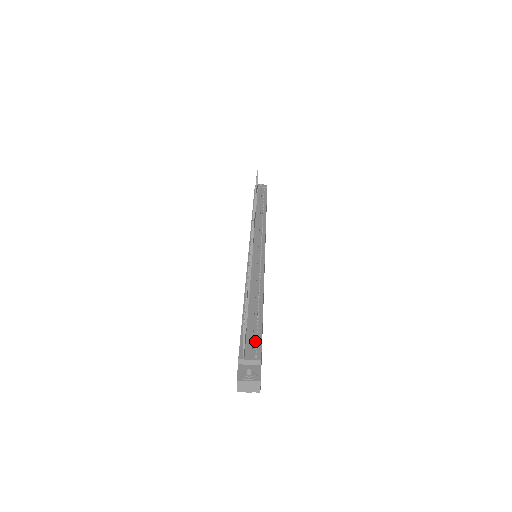
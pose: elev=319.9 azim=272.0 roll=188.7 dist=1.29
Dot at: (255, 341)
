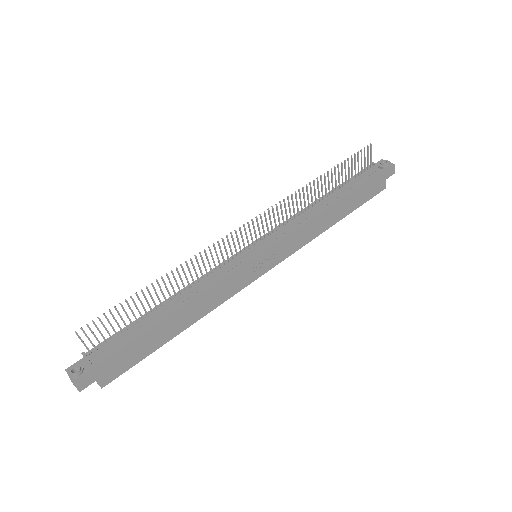
Dot at: (114, 346)
